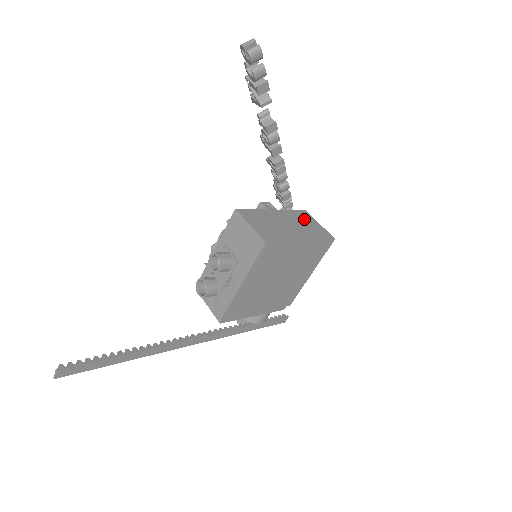
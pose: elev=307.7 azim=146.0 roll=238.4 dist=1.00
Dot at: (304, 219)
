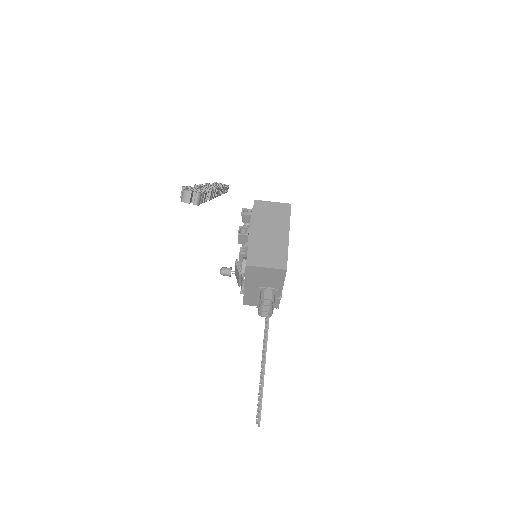
Dot at: (265, 212)
